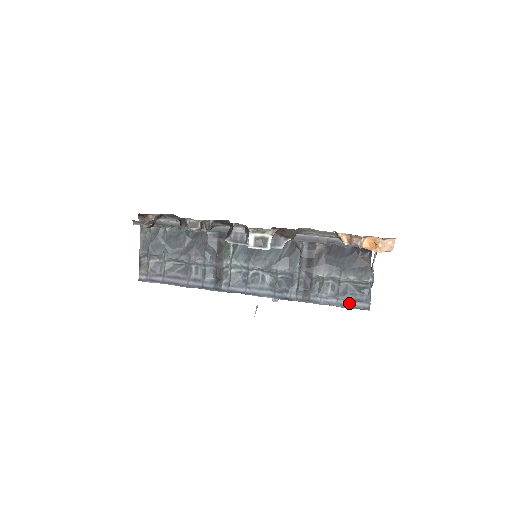
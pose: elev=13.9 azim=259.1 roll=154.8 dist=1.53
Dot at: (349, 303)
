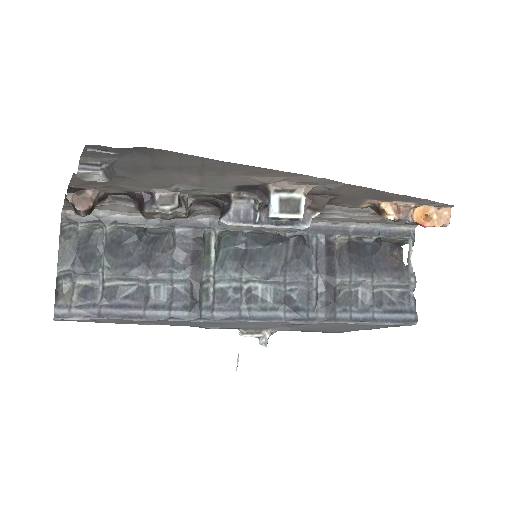
Dot at: (390, 316)
